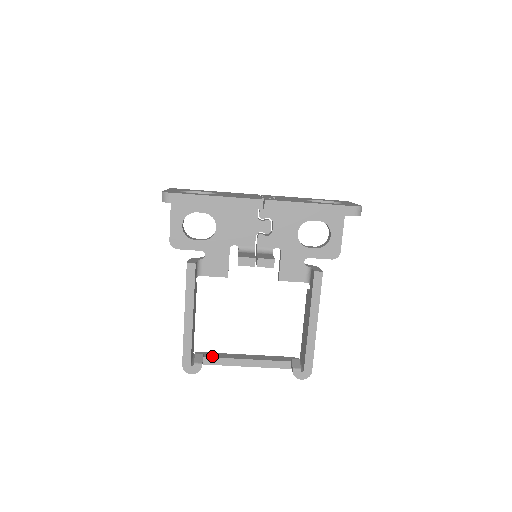
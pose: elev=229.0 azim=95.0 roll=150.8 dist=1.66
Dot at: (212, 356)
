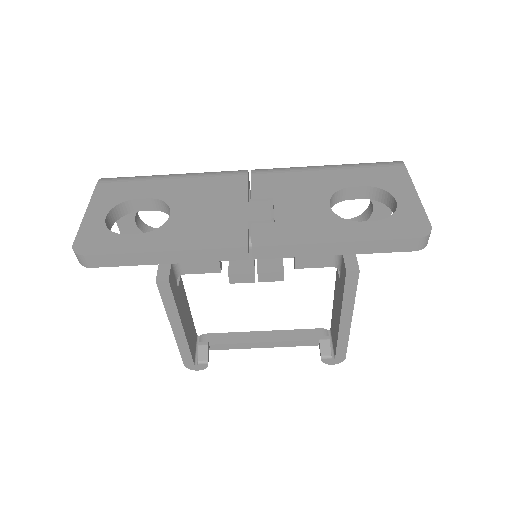
Dot at: (220, 342)
